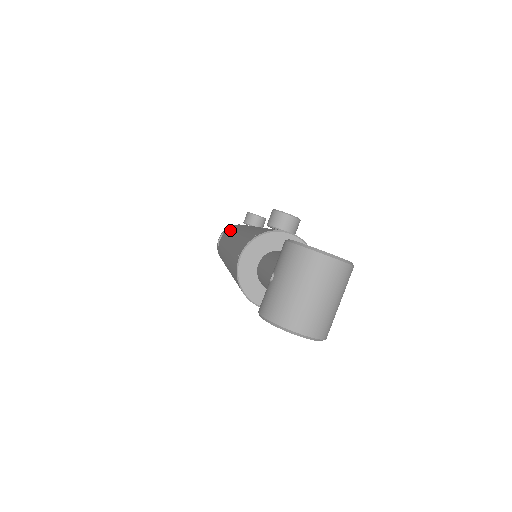
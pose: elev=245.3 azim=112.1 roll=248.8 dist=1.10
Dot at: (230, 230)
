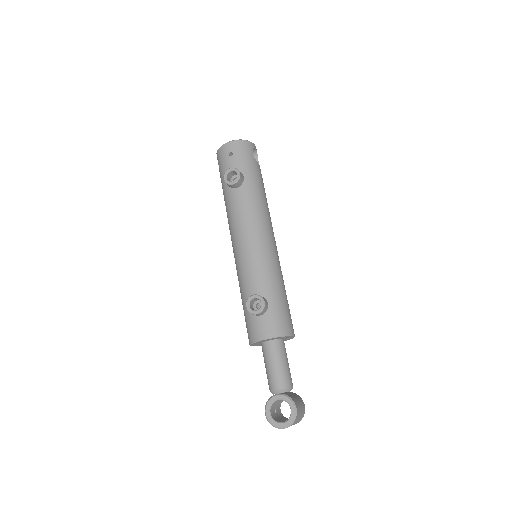
Dot at: (224, 199)
